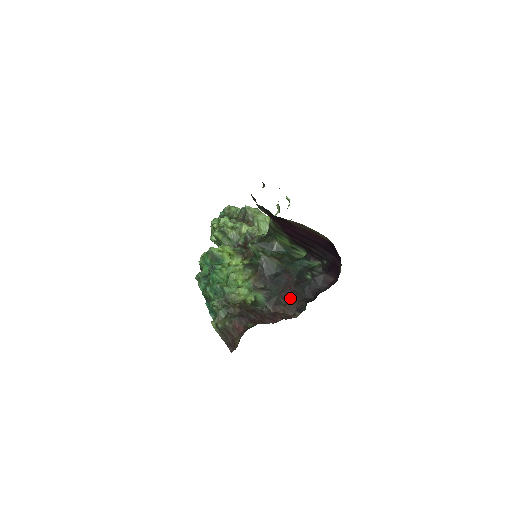
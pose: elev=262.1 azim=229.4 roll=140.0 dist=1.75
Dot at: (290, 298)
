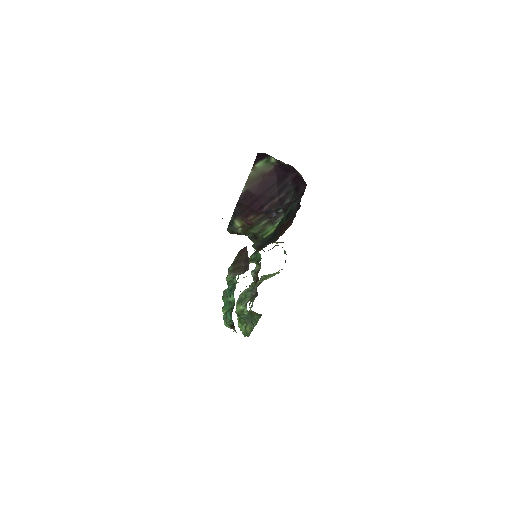
Dot at: (285, 226)
